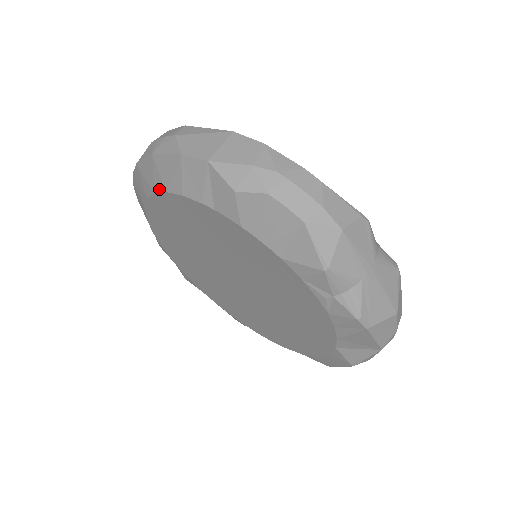
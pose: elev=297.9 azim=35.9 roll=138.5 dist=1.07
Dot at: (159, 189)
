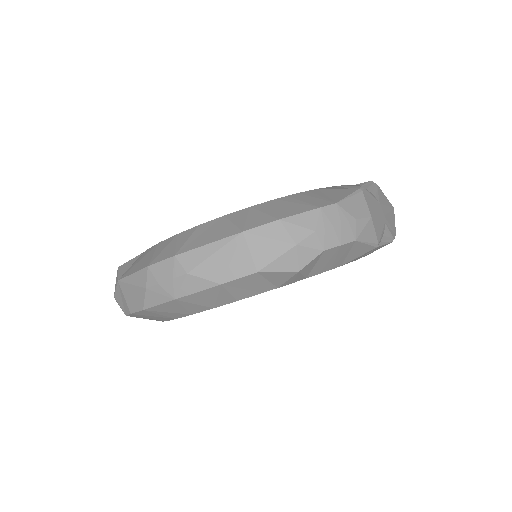
Dot at: (200, 311)
